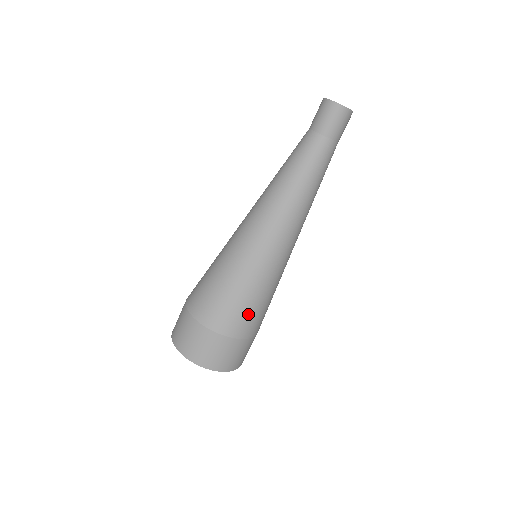
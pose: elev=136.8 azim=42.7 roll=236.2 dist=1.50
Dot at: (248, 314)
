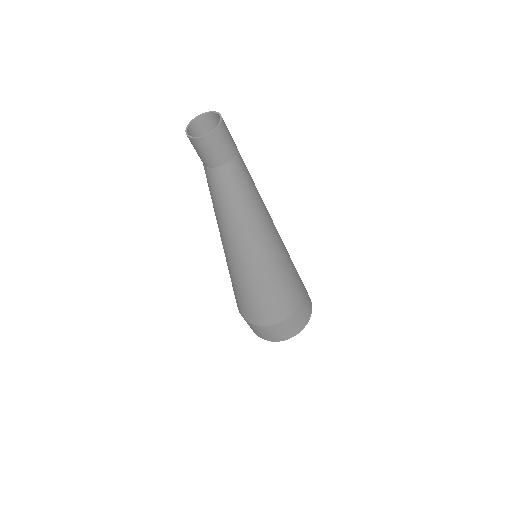
Dot at: (261, 311)
